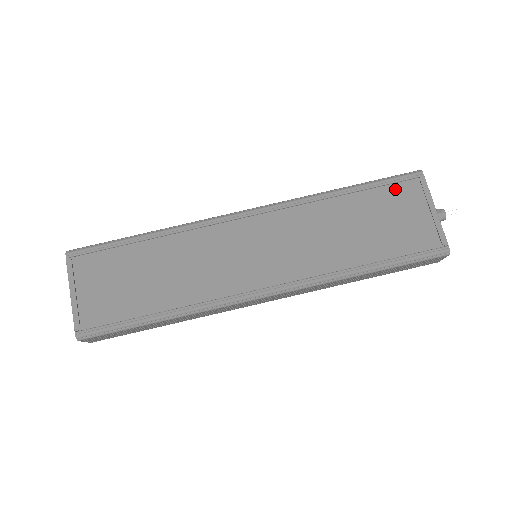
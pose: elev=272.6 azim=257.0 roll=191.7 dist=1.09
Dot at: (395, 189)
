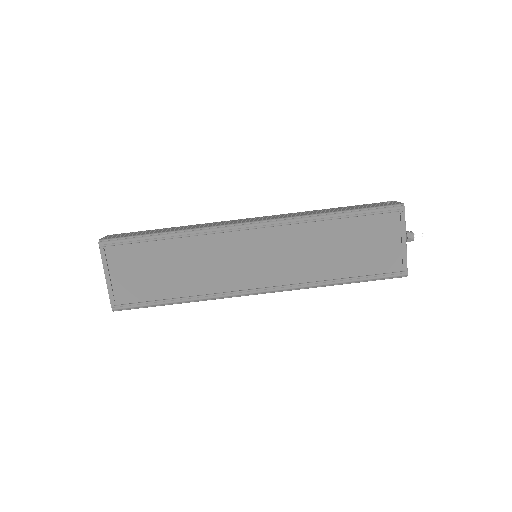
Dot at: (378, 219)
